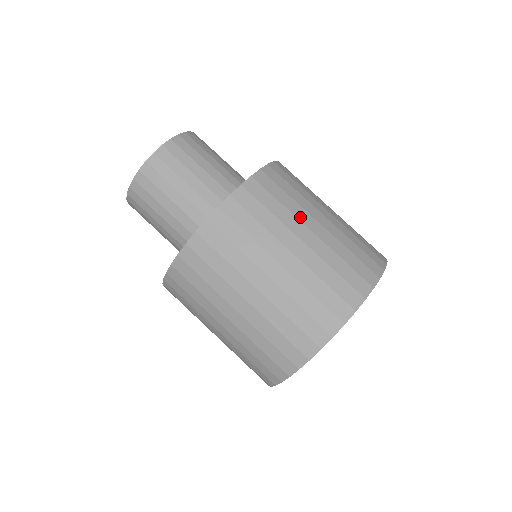
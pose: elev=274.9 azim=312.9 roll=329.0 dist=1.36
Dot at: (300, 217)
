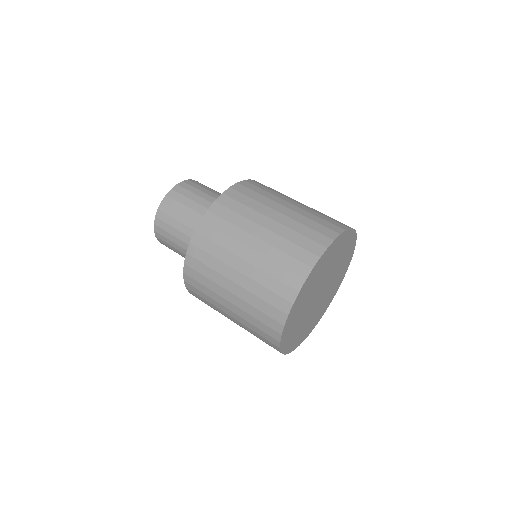
Dot at: (269, 205)
